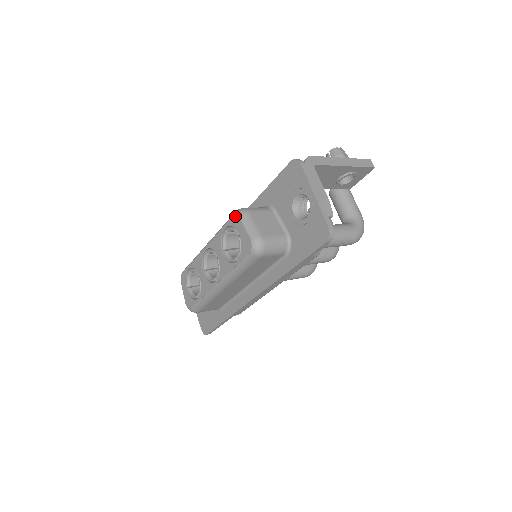
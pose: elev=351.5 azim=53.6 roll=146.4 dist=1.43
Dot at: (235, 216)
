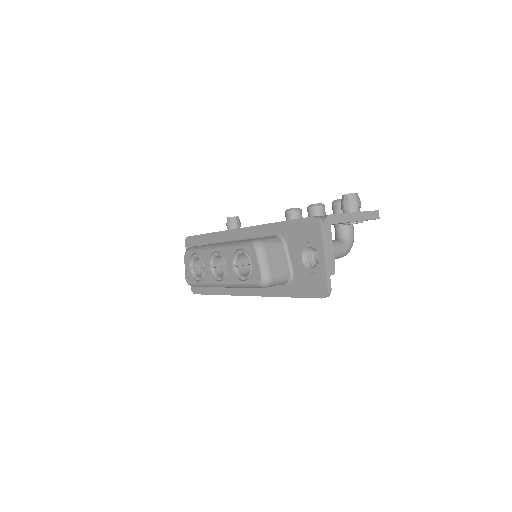
Dot at: (252, 247)
